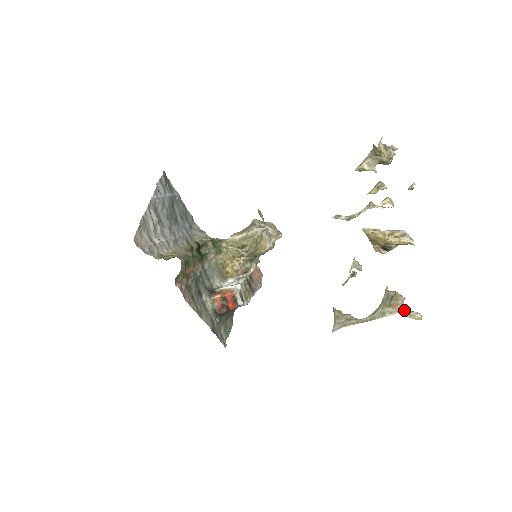
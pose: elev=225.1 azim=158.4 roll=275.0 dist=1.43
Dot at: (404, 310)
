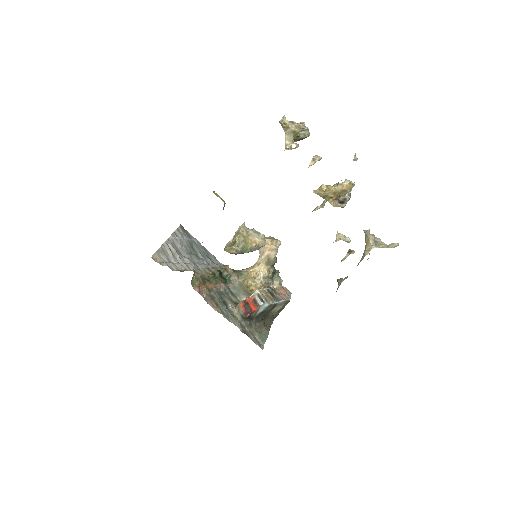
Dot at: (380, 245)
